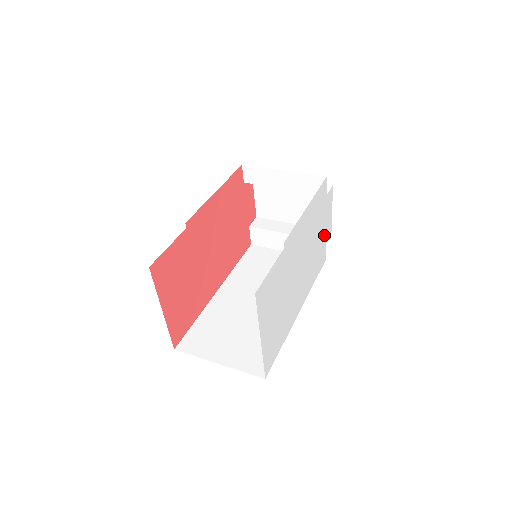
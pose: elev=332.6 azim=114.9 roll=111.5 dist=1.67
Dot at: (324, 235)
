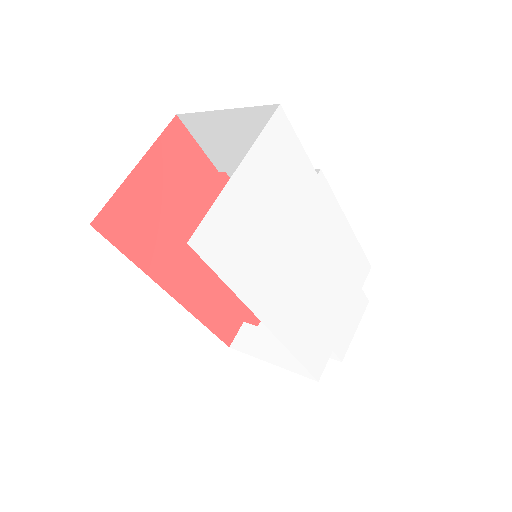
Dot at: (336, 333)
